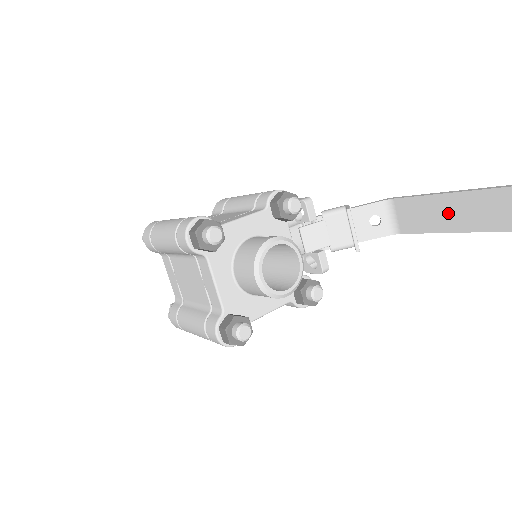
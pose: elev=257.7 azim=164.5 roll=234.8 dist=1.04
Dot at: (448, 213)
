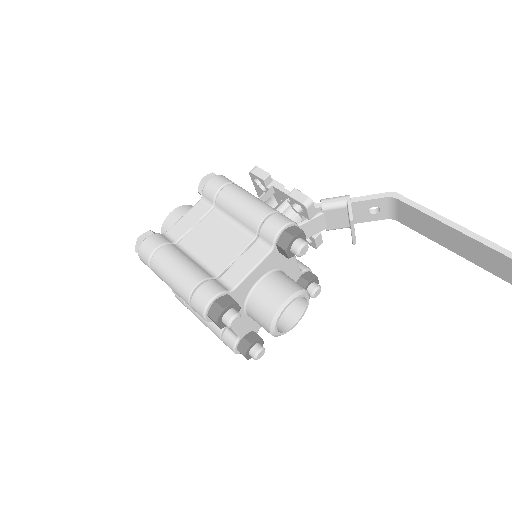
Dot at: (449, 238)
